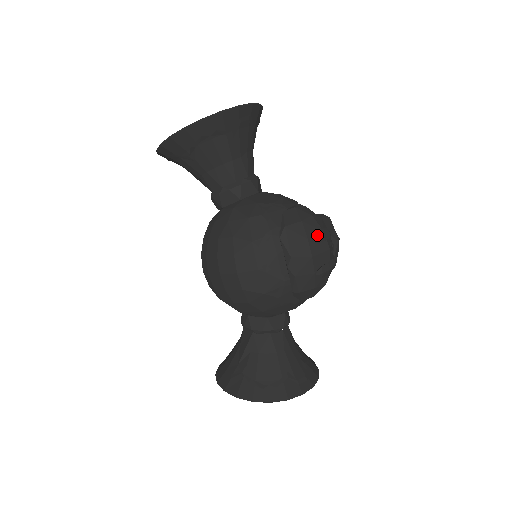
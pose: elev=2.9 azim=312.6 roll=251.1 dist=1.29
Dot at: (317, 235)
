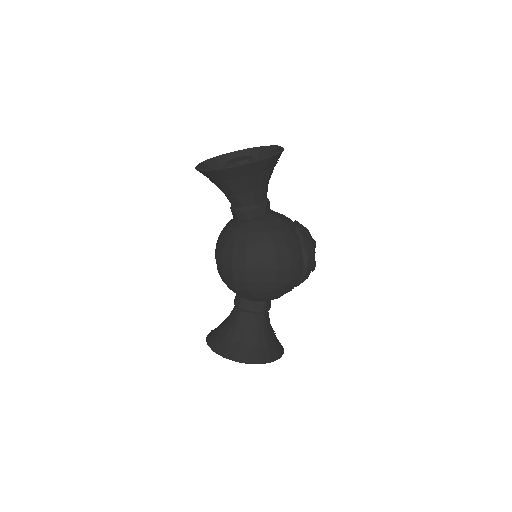
Dot at: (315, 243)
